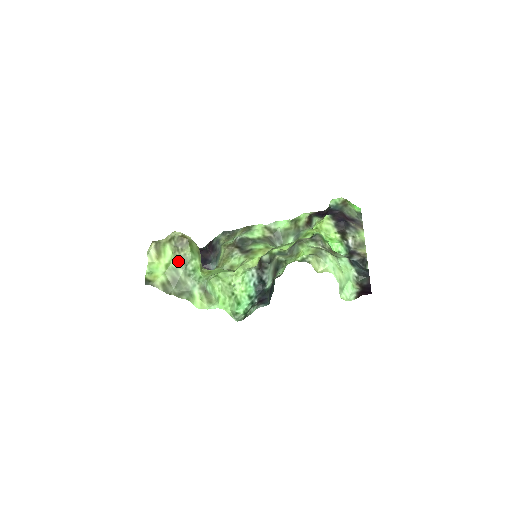
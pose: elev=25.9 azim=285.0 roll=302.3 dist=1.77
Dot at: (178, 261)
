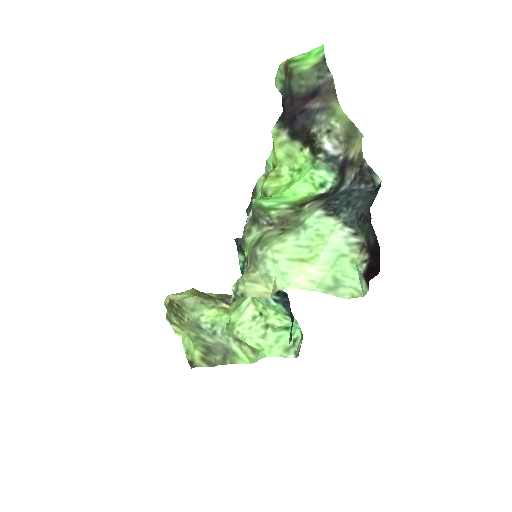
Dot at: (191, 328)
